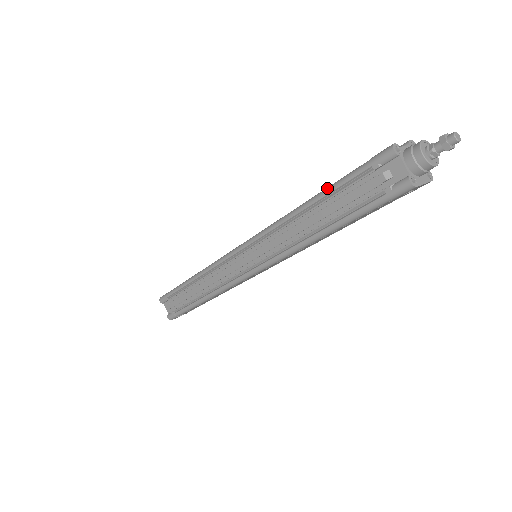
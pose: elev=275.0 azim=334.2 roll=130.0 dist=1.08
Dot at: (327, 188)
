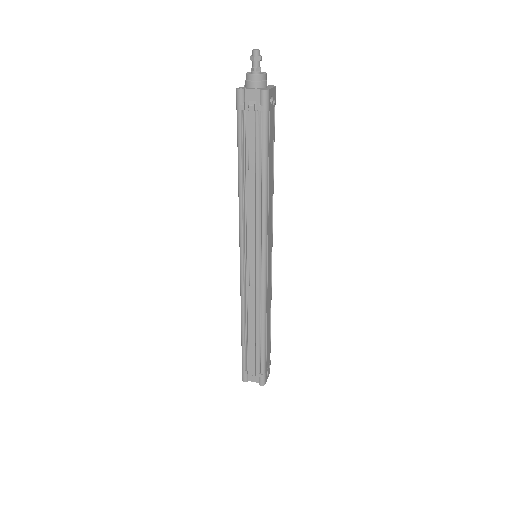
Dot at: occluded
